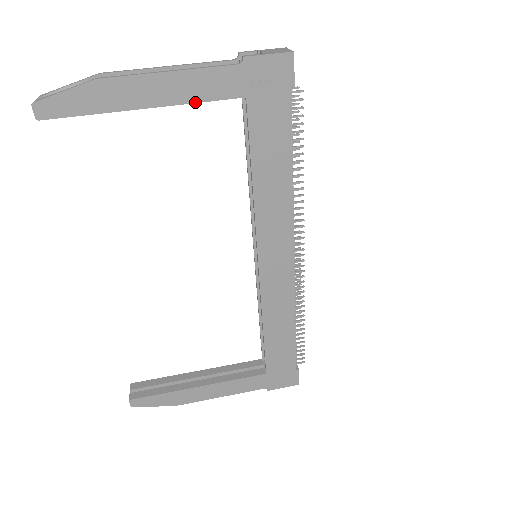
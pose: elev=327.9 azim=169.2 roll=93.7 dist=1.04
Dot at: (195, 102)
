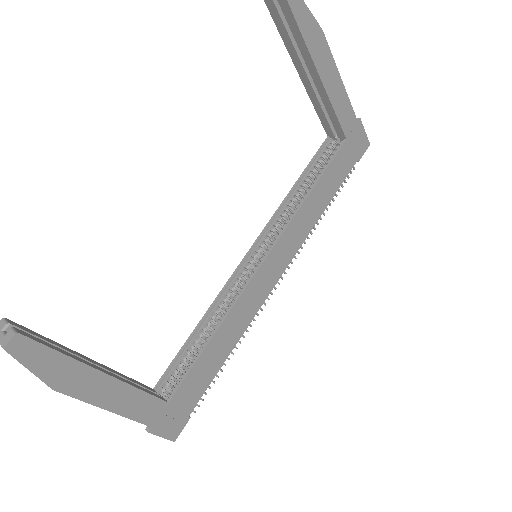
Dot at: (334, 109)
